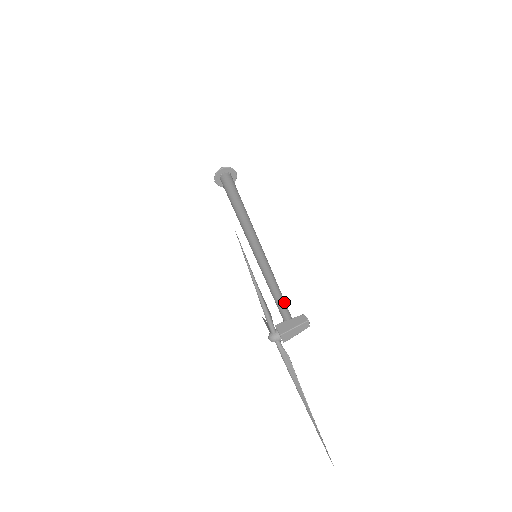
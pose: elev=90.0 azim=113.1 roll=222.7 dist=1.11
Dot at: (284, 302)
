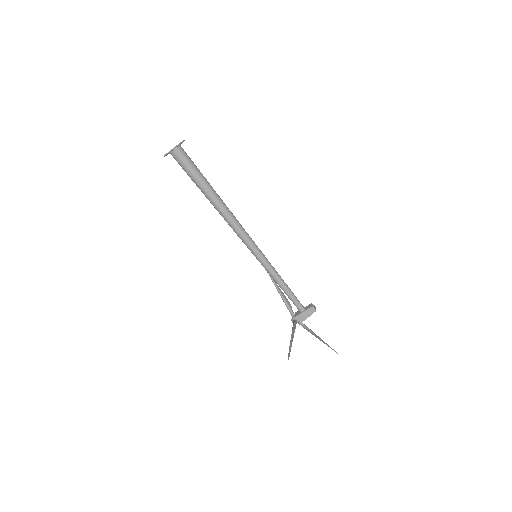
Dot at: (295, 298)
